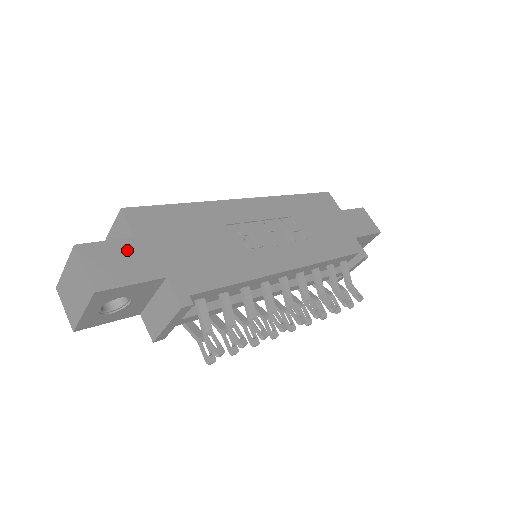
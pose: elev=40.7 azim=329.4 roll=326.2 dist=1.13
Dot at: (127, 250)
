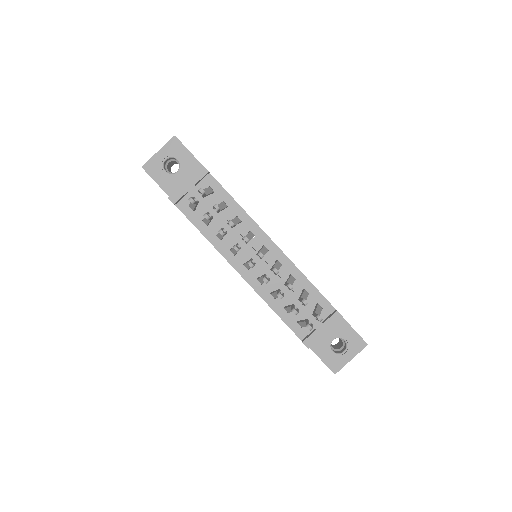
Dot at: occluded
